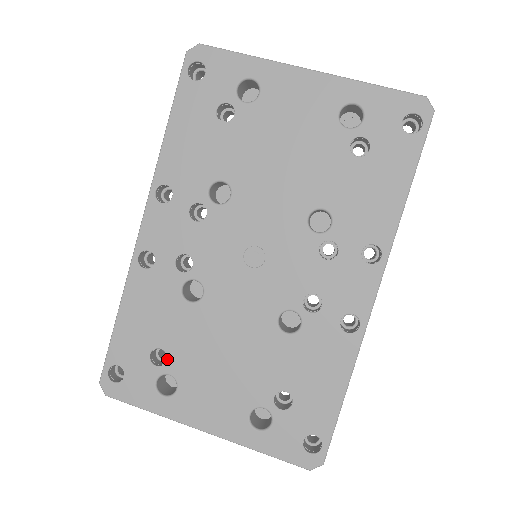
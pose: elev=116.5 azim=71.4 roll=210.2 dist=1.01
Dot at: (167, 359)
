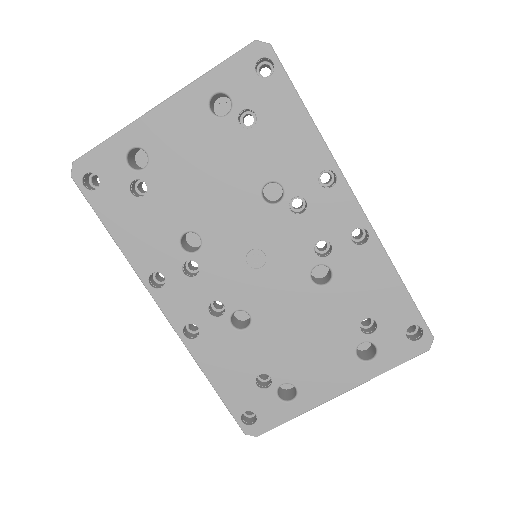
Dot at: (270, 377)
